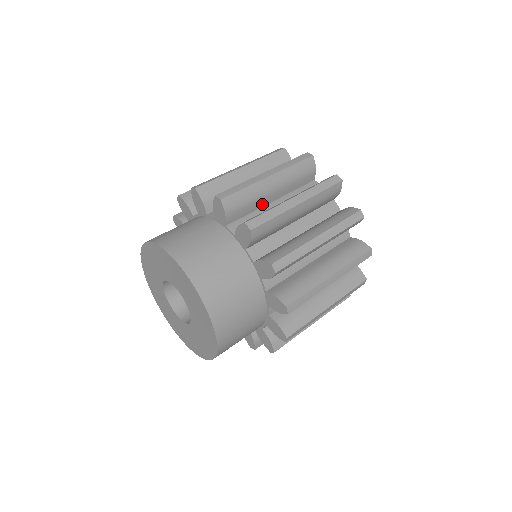
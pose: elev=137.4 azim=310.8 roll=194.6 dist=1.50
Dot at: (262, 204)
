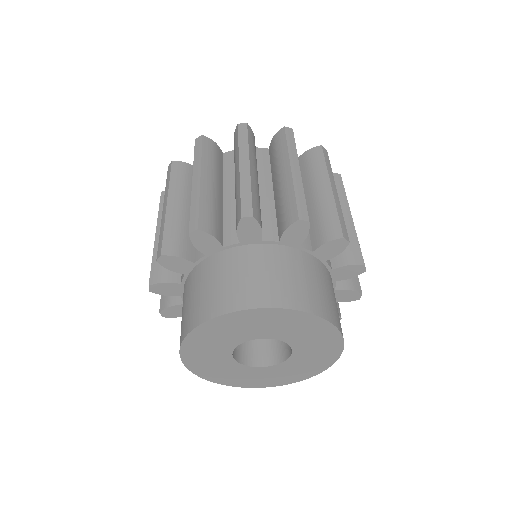
Dot at: (221, 205)
